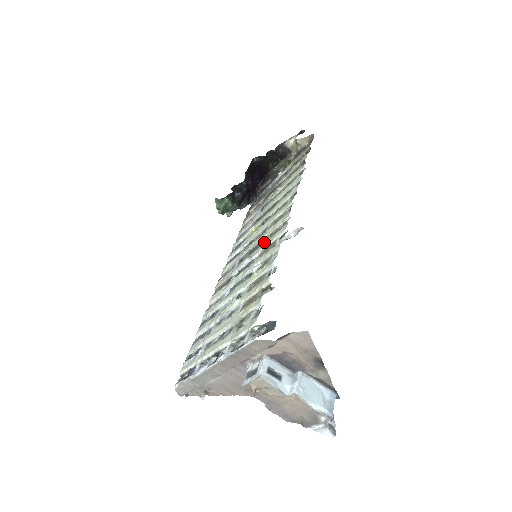
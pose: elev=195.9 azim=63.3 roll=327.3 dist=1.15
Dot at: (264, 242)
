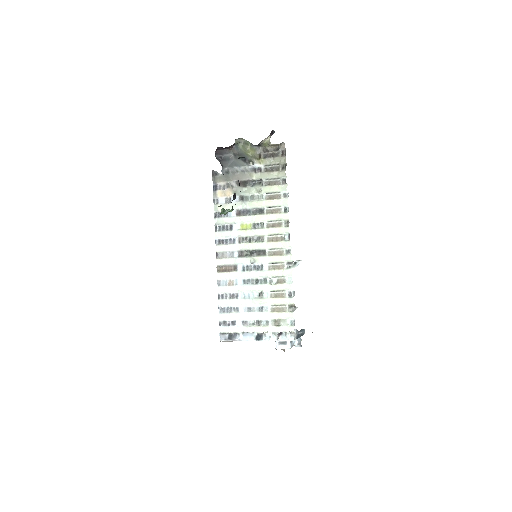
Dot at: (269, 256)
